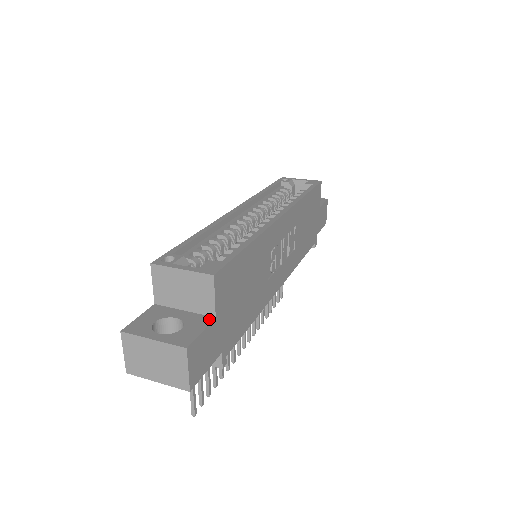
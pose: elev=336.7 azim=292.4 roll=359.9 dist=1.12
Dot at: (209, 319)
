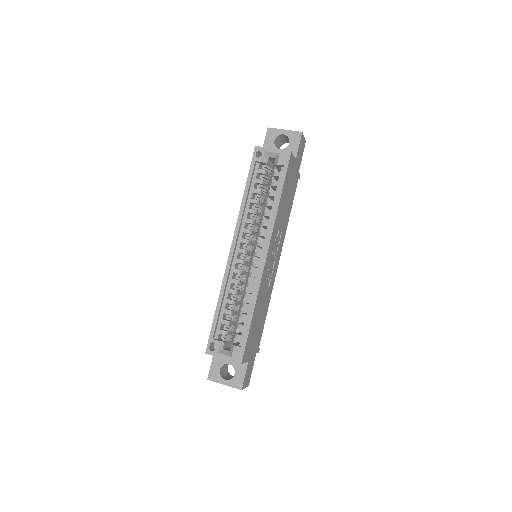
Dot at: (245, 364)
